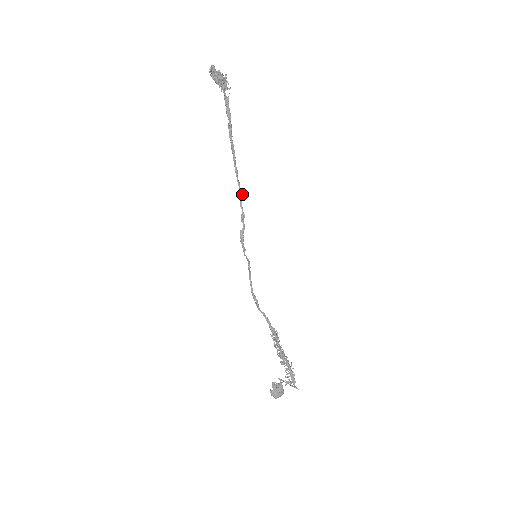
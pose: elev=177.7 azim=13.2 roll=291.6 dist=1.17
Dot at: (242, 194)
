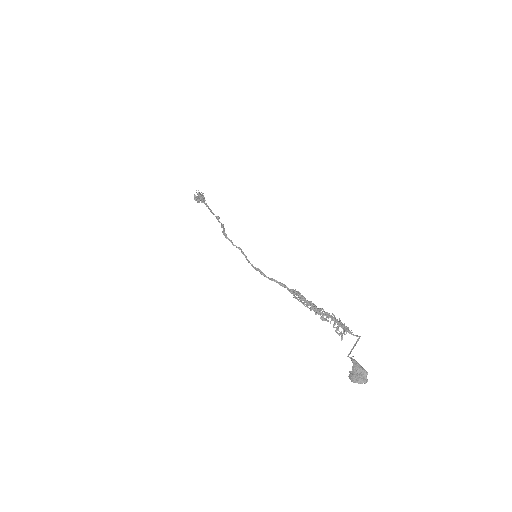
Dot at: (218, 217)
